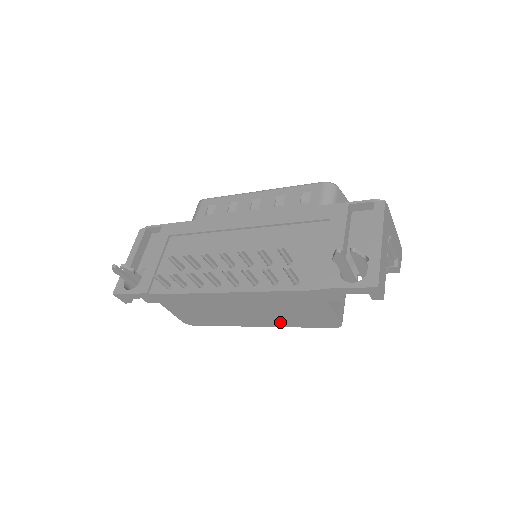
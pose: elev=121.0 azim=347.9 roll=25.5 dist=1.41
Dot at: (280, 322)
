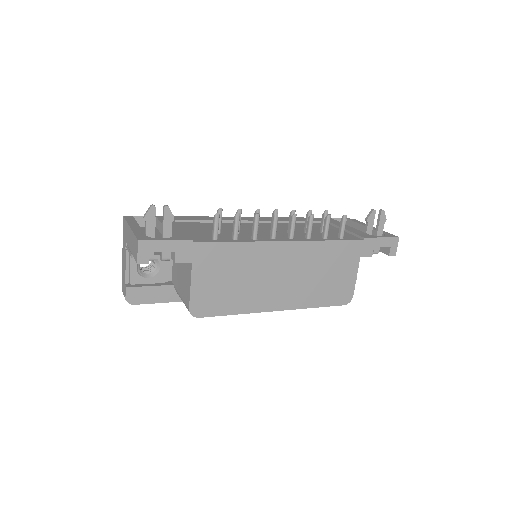
Dot at: (303, 299)
